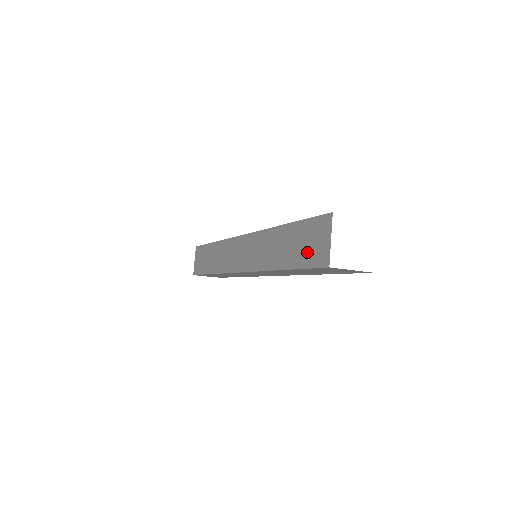
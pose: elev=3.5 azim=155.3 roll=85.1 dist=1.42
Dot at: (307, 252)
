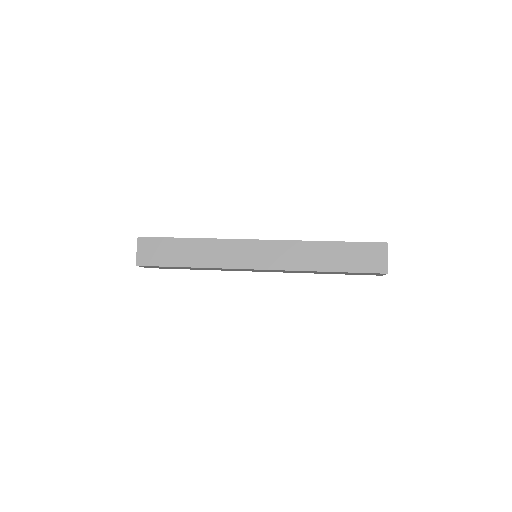
Dot at: (363, 263)
